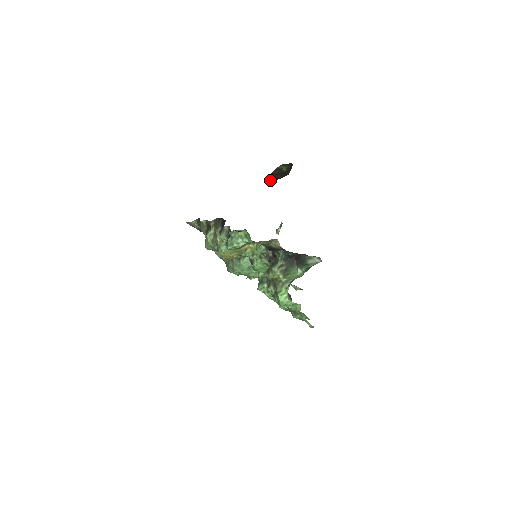
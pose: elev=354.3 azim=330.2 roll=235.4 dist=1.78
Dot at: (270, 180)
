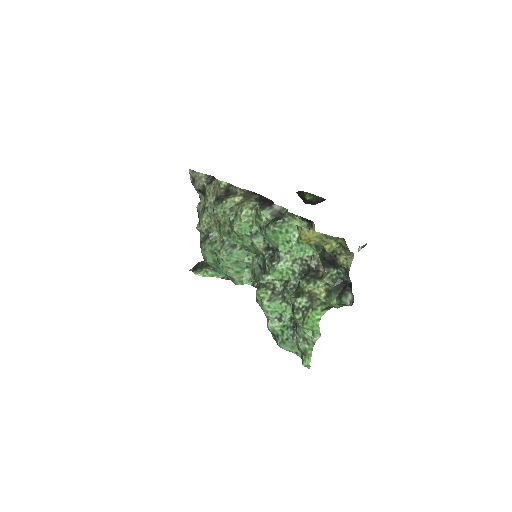
Dot at: occluded
